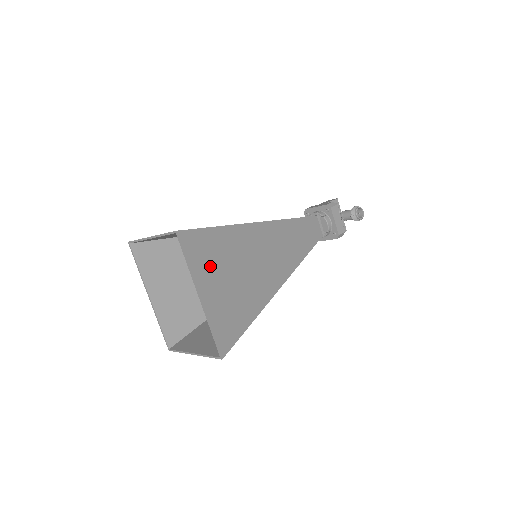
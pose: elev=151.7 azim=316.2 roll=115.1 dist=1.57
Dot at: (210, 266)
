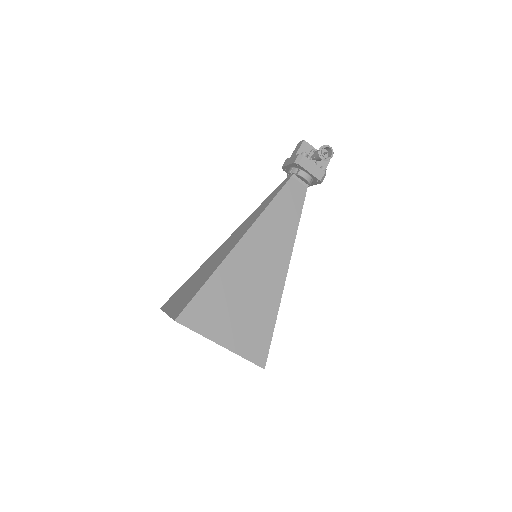
Dot at: (216, 318)
